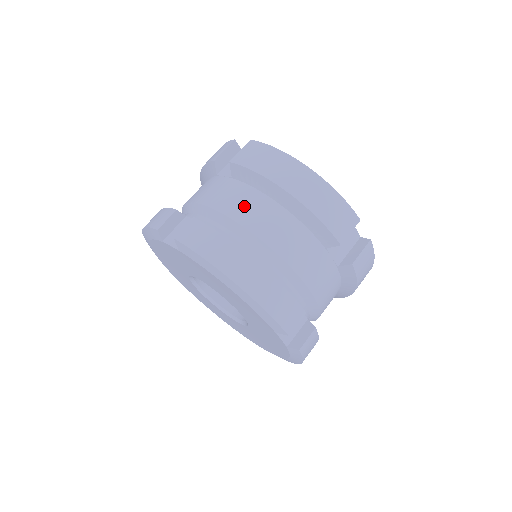
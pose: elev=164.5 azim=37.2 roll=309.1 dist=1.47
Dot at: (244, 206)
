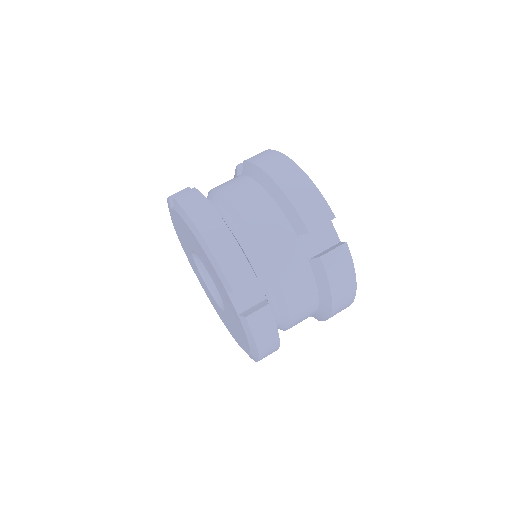
Dot at: (238, 188)
